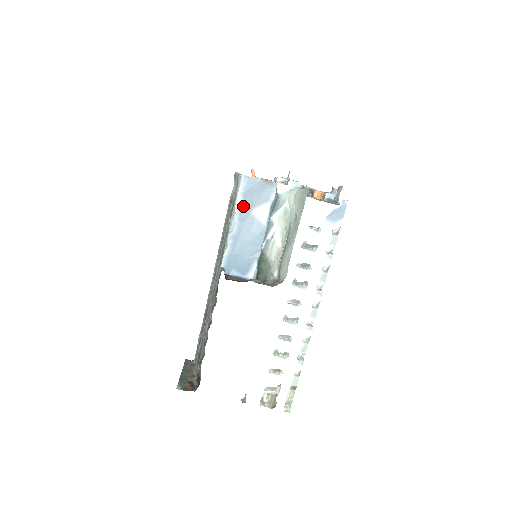
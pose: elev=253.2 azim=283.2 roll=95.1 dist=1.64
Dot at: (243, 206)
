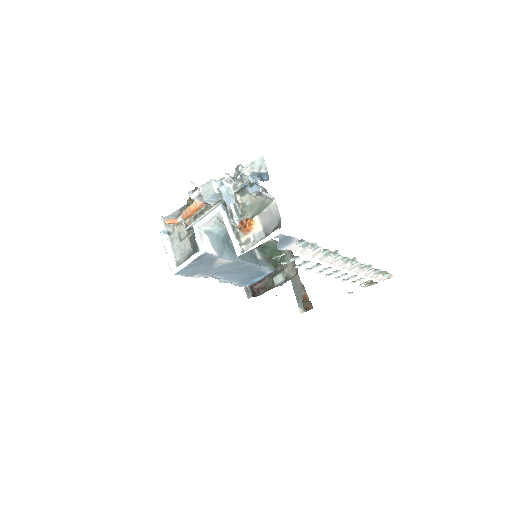
Dot at: (204, 273)
